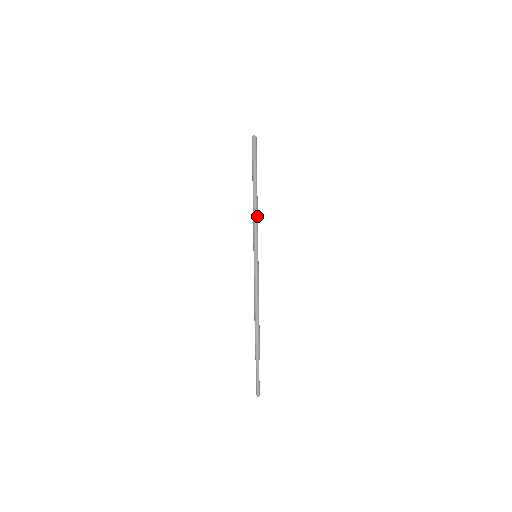
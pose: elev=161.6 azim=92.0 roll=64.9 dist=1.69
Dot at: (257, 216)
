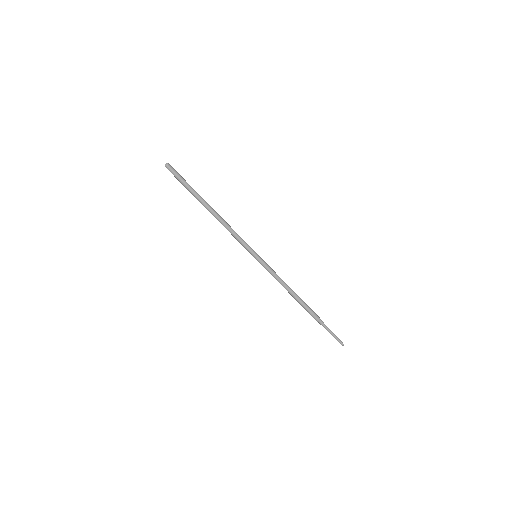
Dot at: (229, 226)
